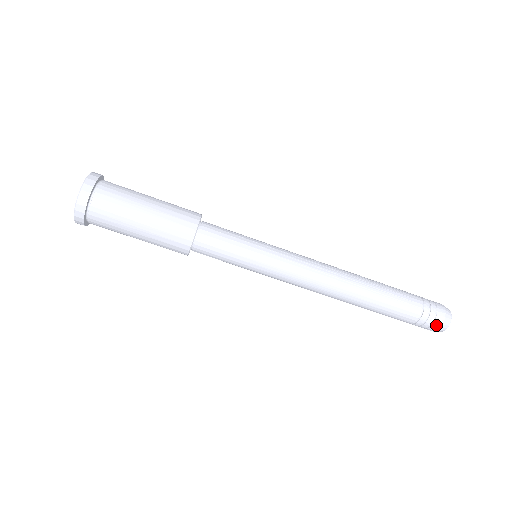
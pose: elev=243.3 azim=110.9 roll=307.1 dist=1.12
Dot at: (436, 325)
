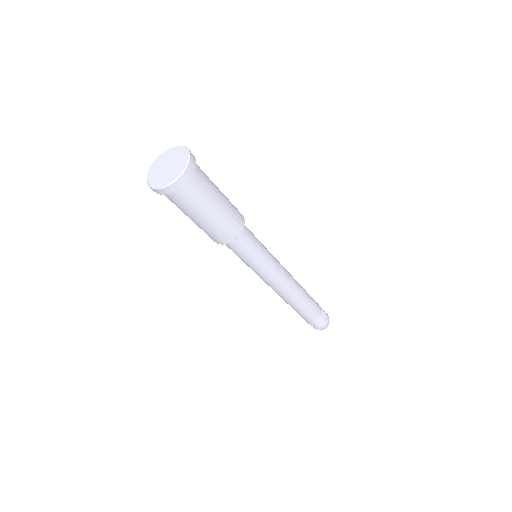
Dot at: (320, 327)
